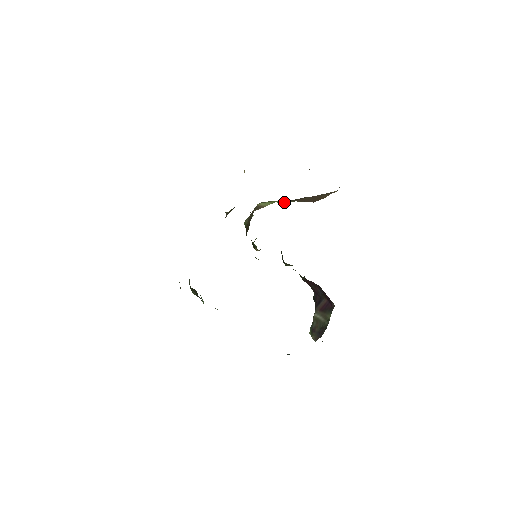
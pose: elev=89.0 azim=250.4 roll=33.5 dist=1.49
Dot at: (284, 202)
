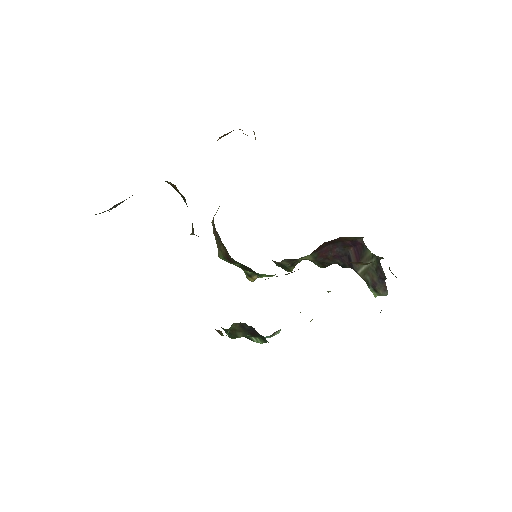
Dot at: occluded
